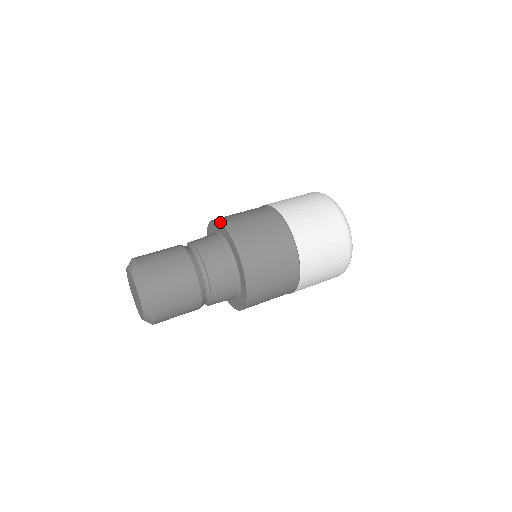
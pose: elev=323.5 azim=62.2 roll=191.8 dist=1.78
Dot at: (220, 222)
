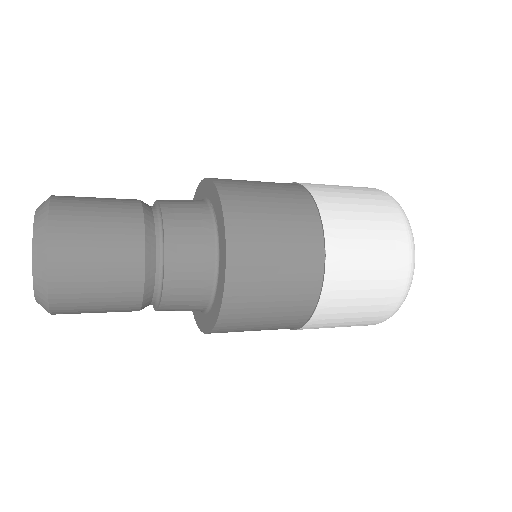
Dot at: (220, 198)
